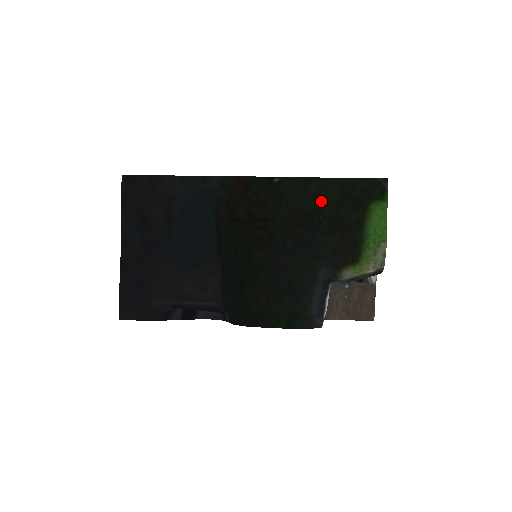
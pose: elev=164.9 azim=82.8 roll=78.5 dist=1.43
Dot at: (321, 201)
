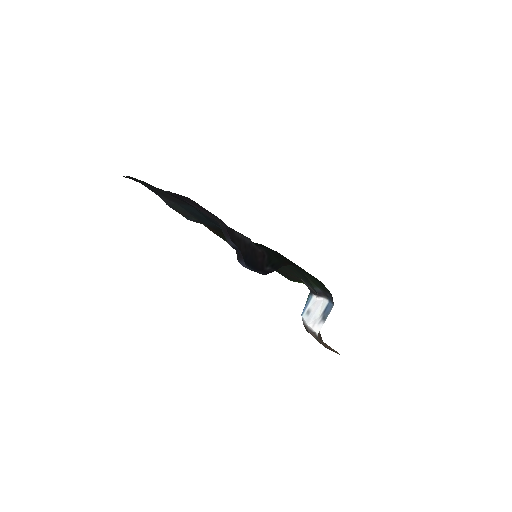
Dot at: occluded
